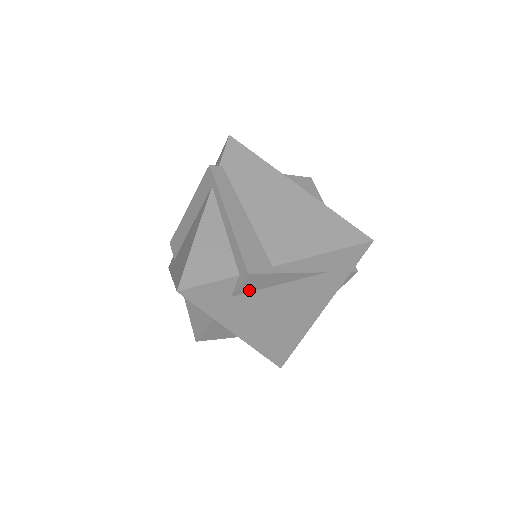
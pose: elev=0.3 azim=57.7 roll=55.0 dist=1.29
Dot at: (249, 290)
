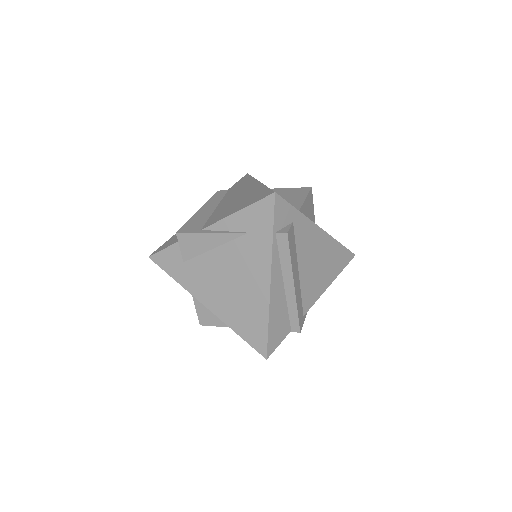
Dot at: (193, 254)
